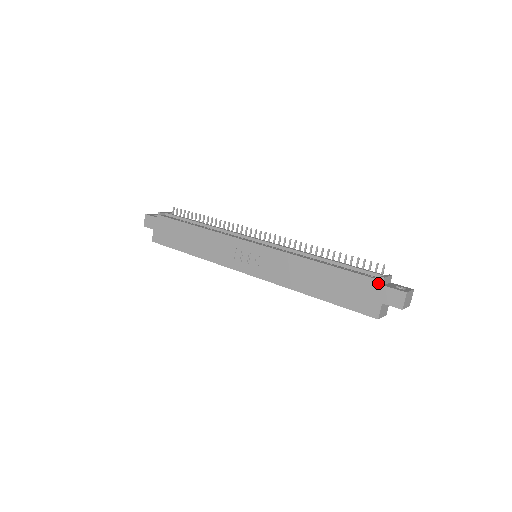
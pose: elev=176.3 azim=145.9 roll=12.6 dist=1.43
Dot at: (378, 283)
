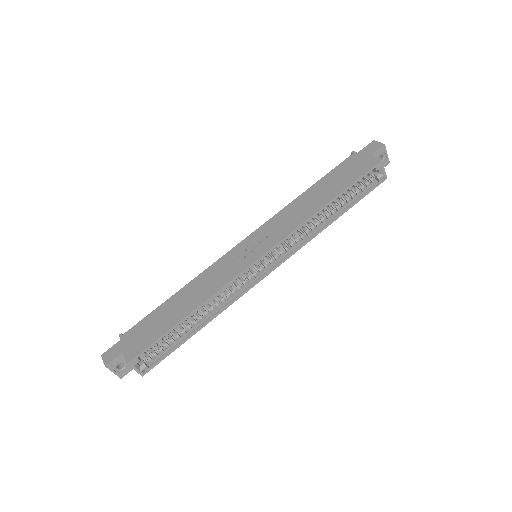
Dot at: (354, 155)
